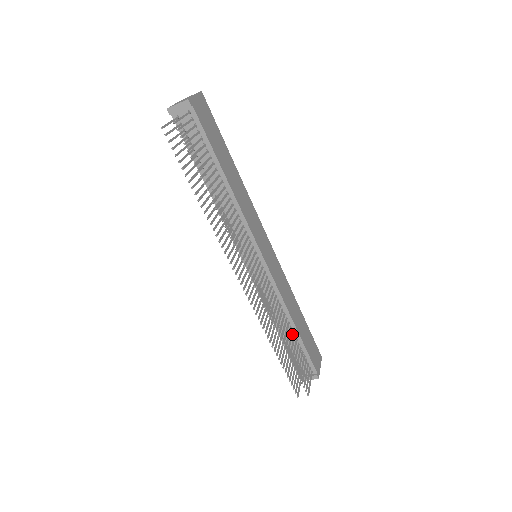
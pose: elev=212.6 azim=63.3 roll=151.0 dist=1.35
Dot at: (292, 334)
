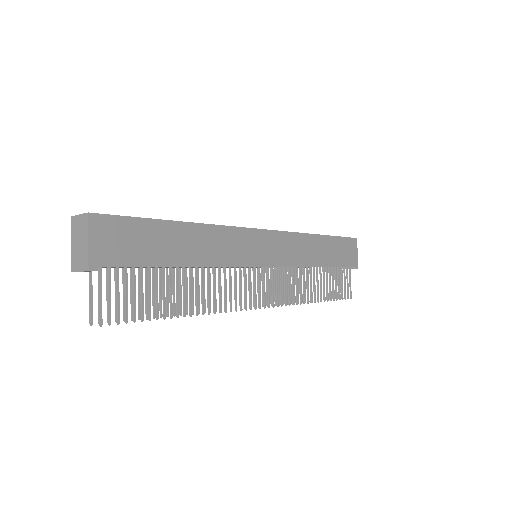
Dot at: (320, 273)
